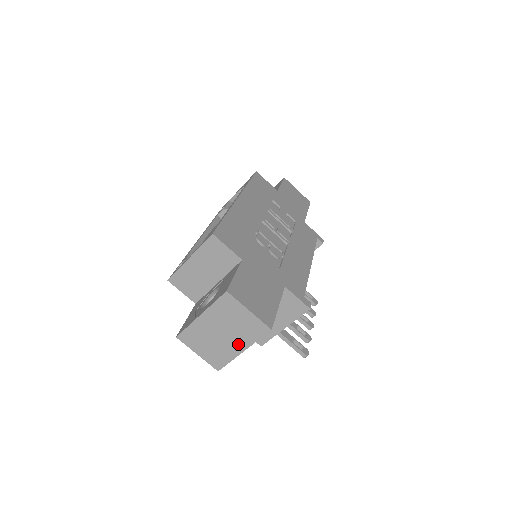
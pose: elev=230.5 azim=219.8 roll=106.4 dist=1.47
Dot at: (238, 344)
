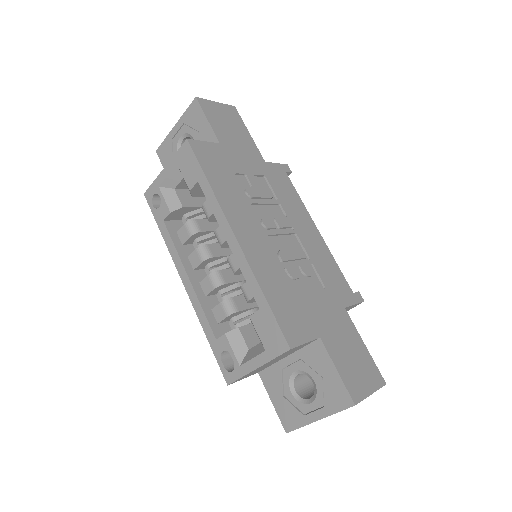
Dot at: occluded
